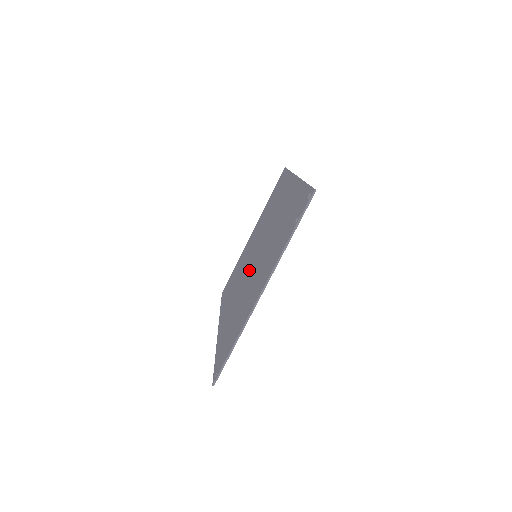
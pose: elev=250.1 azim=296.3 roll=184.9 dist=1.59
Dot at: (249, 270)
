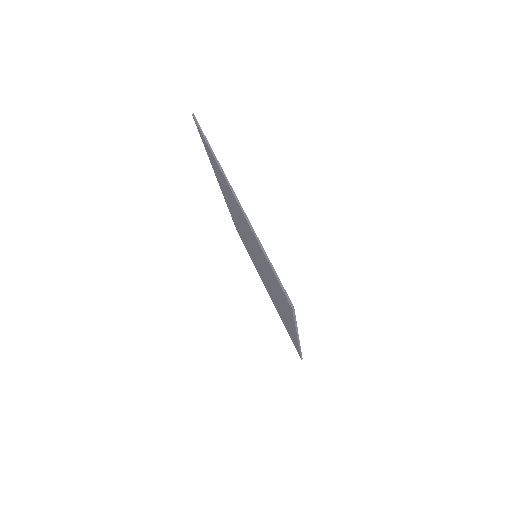
Dot at: (260, 265)
